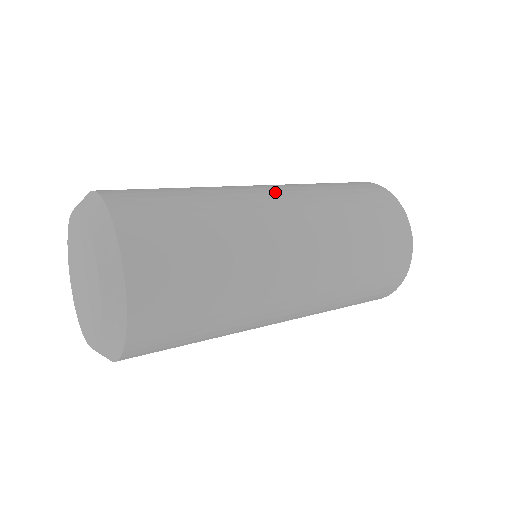
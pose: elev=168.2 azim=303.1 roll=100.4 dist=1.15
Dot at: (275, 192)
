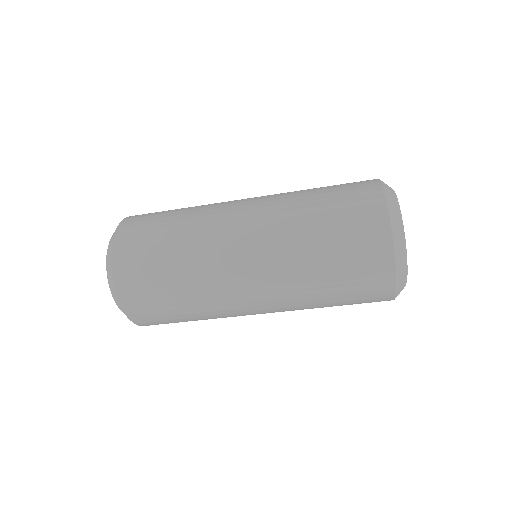
Dot at: (246, 210)
